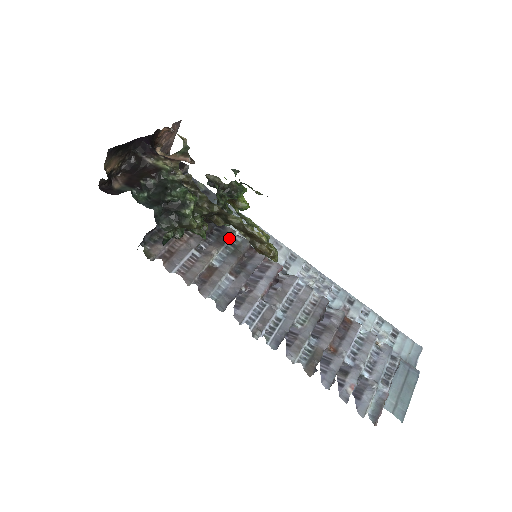
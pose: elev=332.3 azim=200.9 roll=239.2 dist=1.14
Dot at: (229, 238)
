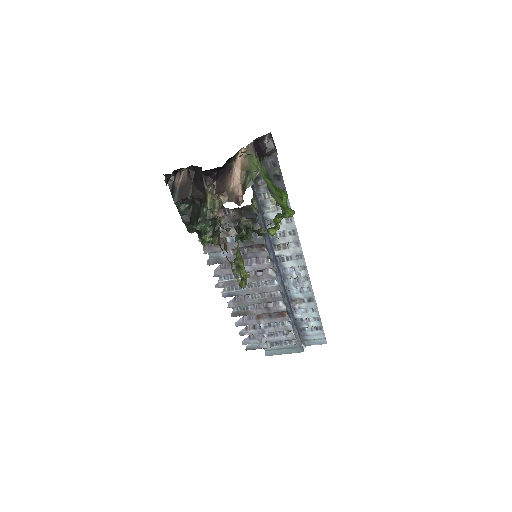
Dot at: occluded
